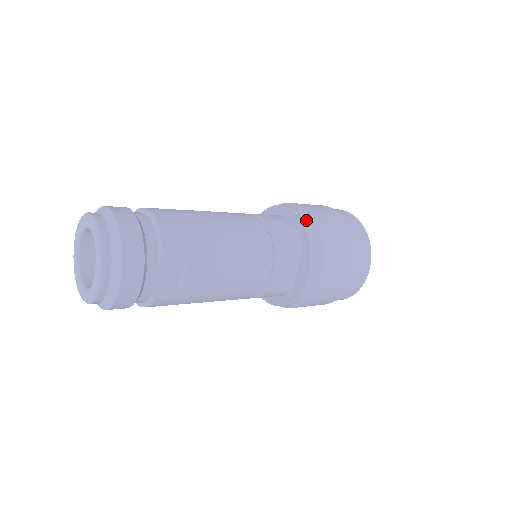
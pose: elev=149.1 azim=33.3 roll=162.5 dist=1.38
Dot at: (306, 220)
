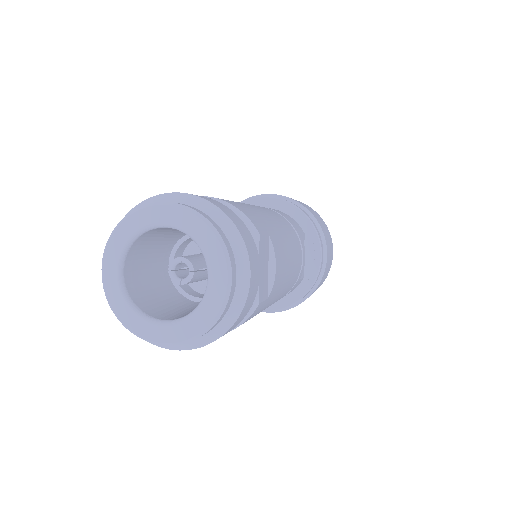
Dot at: (289, 201)
